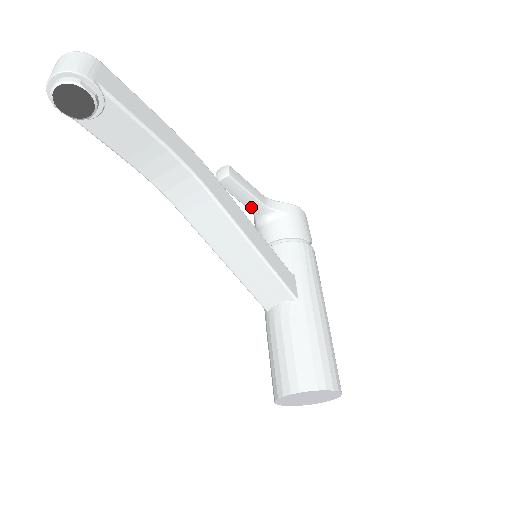
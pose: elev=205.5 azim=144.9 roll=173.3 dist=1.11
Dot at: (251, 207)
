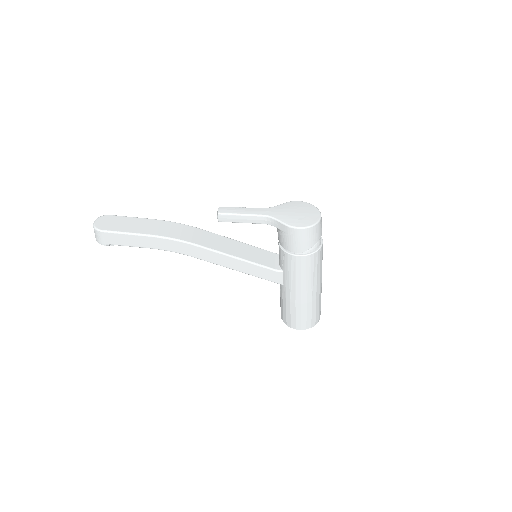
Dot at: occluded
